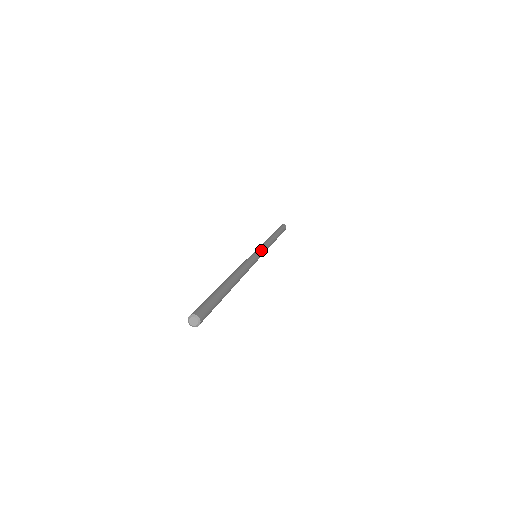
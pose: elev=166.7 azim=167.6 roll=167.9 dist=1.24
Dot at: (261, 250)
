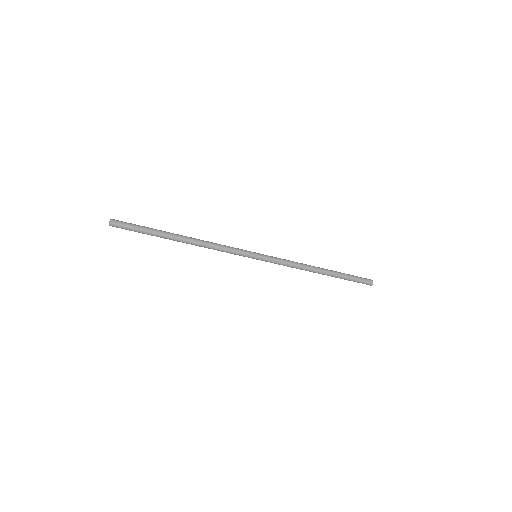
Dot at: (265, 255)
